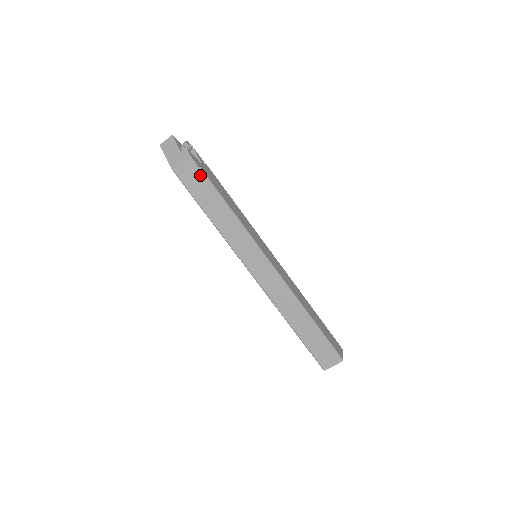
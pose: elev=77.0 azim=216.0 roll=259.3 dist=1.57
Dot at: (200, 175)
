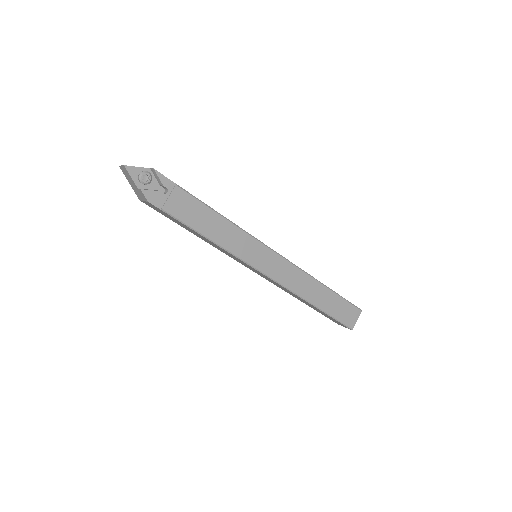
Dot at: (166, 214)
